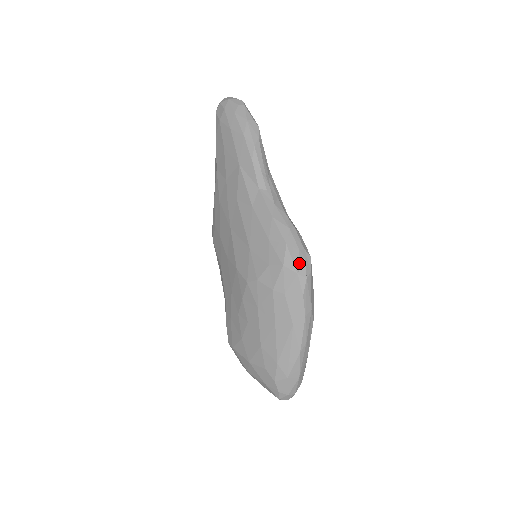
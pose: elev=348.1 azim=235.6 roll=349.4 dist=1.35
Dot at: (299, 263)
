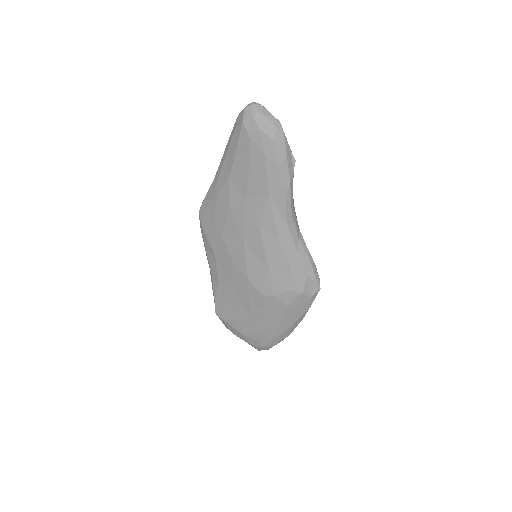
Dot at: (314, 291)
